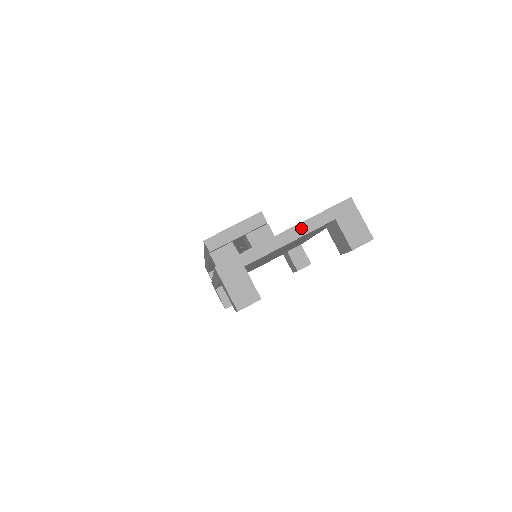
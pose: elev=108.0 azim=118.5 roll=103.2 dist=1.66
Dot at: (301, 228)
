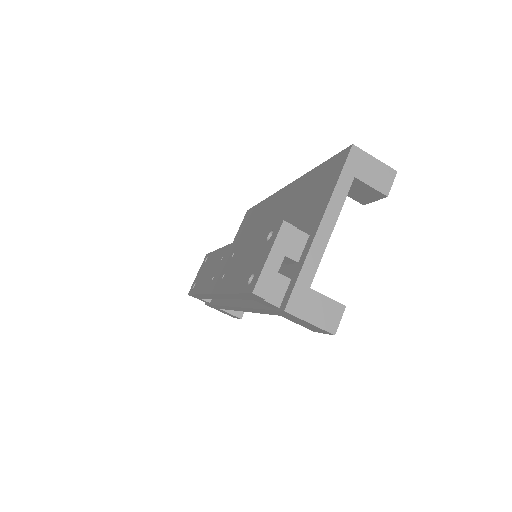
Dot at: (332, 209)
